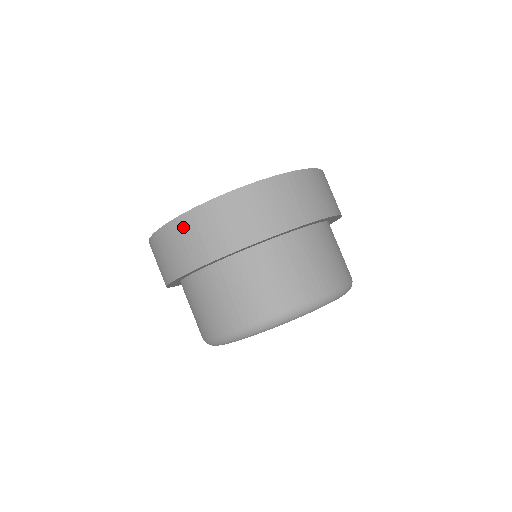
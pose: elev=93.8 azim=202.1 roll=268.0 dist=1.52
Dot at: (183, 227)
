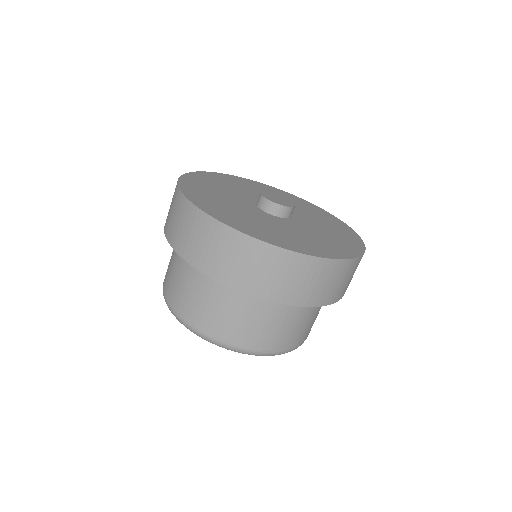
Dot at: (309, 267)
